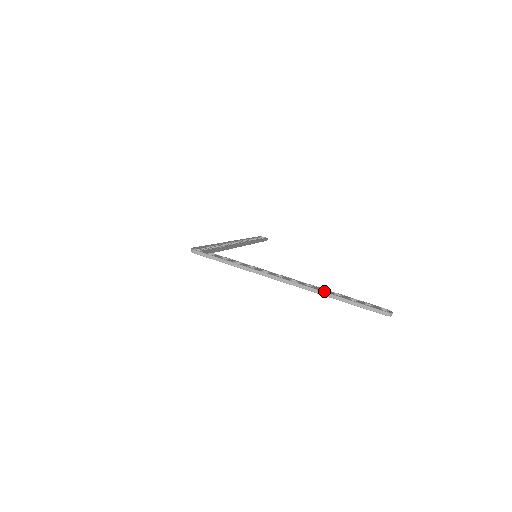
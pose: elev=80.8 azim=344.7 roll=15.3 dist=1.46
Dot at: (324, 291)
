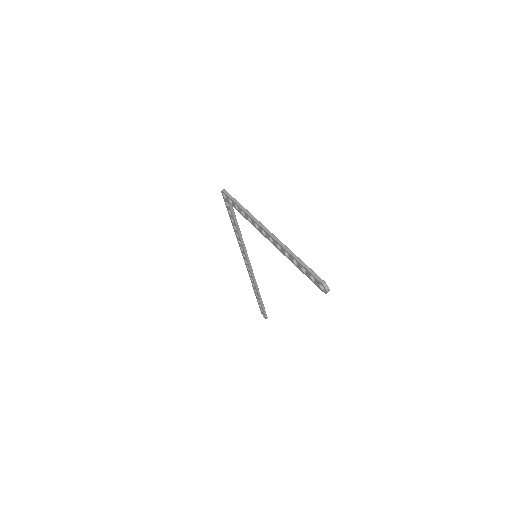
Dot at: (290, 250)
